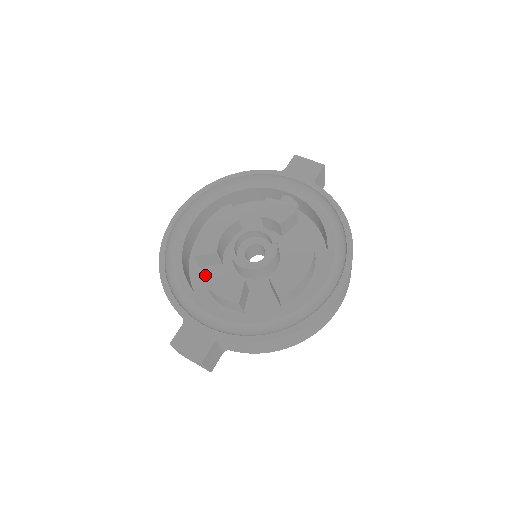
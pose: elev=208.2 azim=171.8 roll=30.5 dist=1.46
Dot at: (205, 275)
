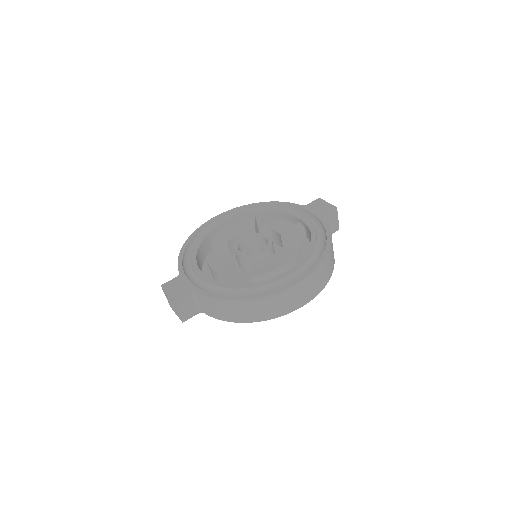
Dot at: occluded
